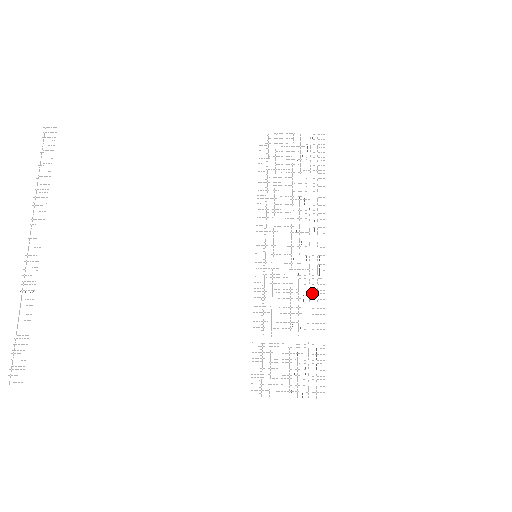
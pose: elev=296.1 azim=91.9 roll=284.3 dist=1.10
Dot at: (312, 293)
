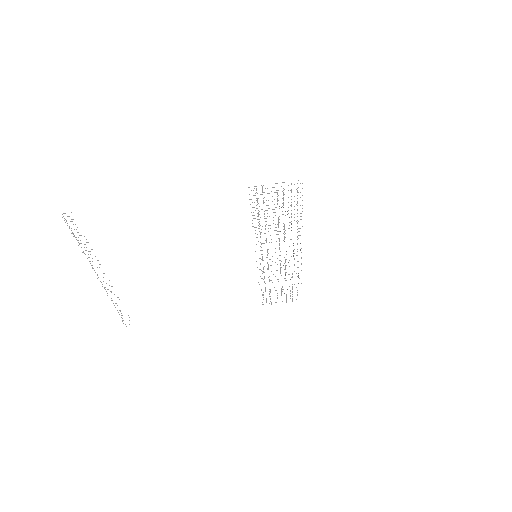
Dot at: occluded
